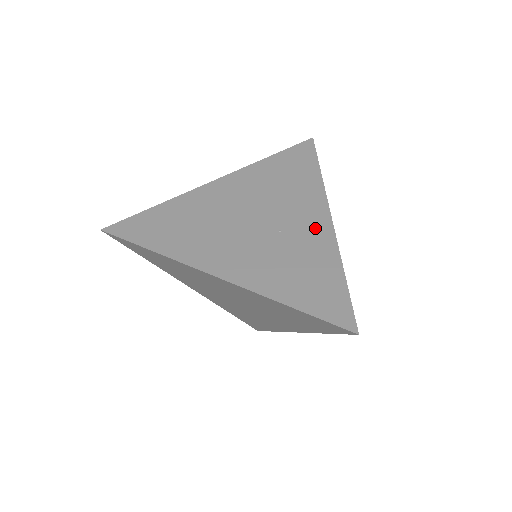
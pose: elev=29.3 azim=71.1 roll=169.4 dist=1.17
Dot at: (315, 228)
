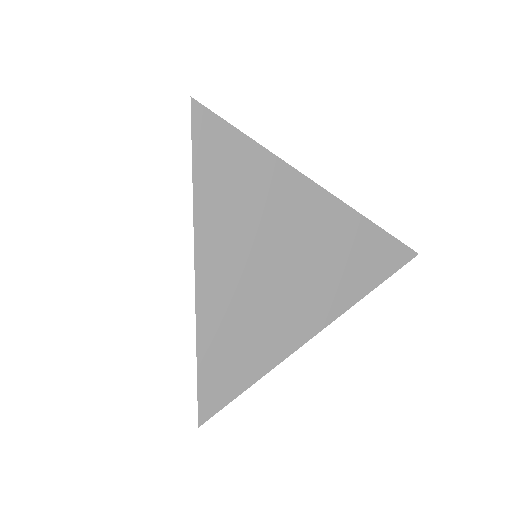
Dot at: occluded
